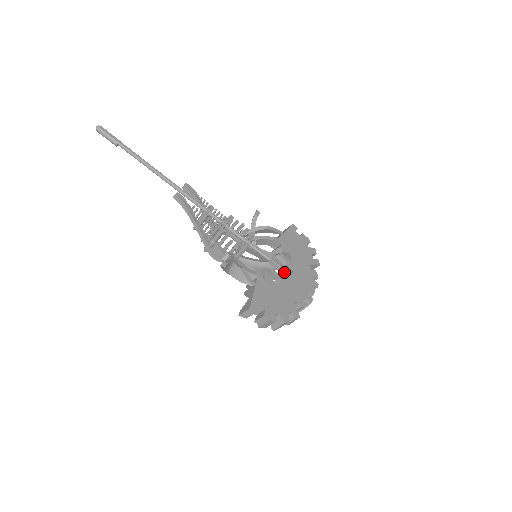
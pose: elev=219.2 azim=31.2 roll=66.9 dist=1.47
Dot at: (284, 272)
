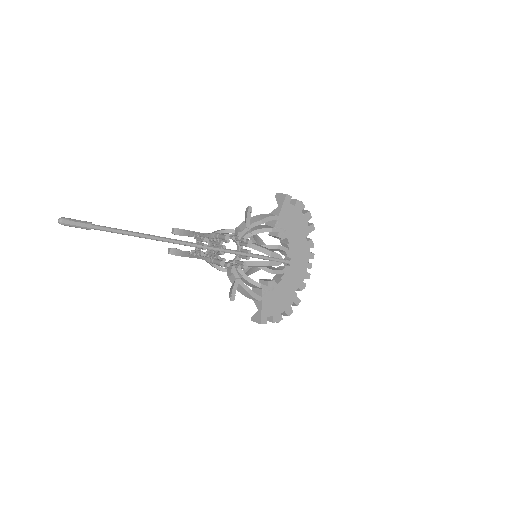
Dot at: (284, 263)
